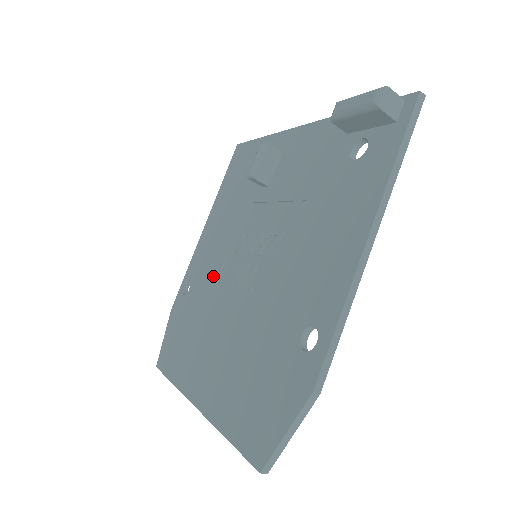
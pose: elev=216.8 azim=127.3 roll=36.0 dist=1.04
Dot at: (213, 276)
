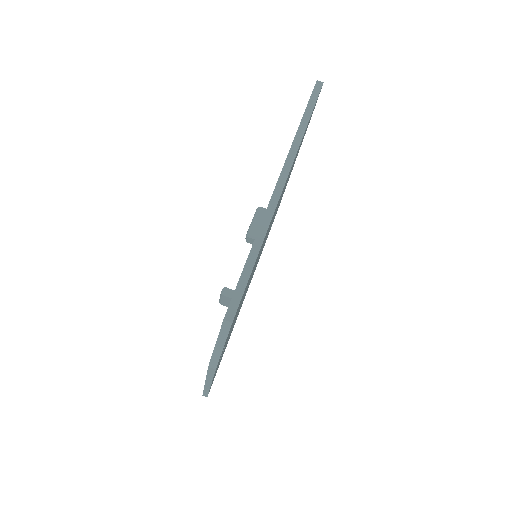
Dot at: occluded
